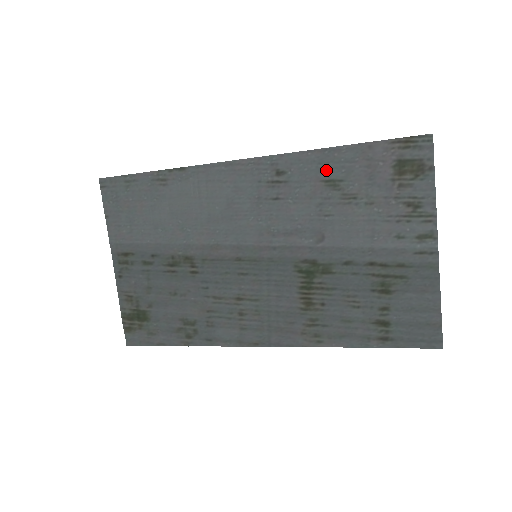
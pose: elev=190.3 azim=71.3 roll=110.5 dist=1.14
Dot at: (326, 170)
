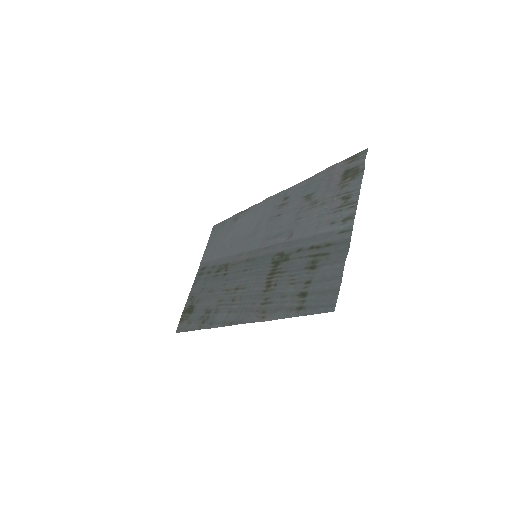
Dot at: (308, 190)
